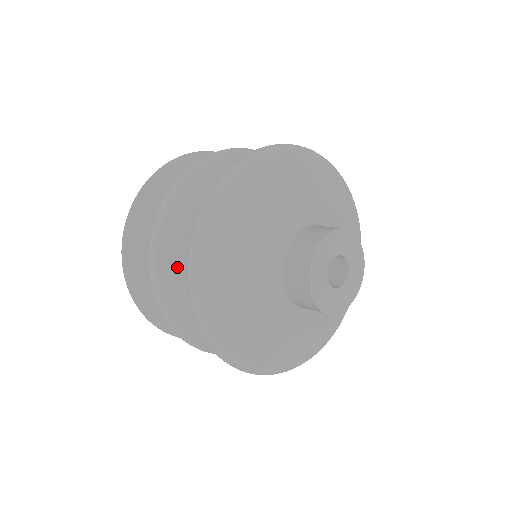
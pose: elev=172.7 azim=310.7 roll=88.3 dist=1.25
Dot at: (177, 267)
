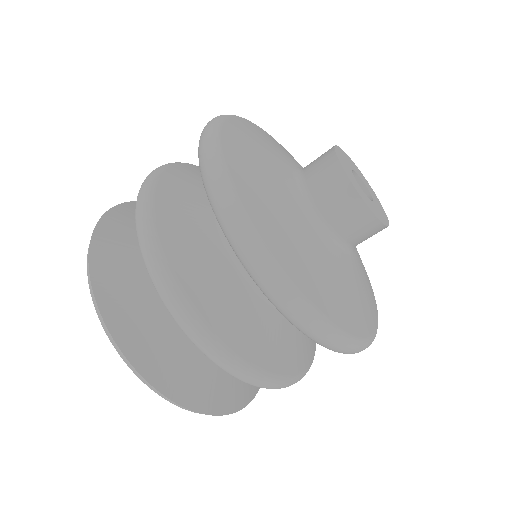
Dot at: (224, 313)
